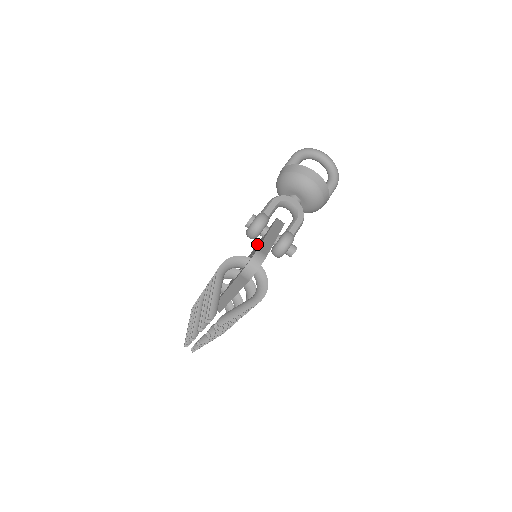
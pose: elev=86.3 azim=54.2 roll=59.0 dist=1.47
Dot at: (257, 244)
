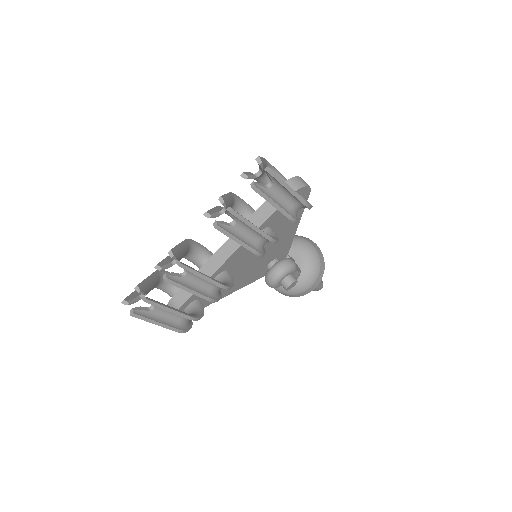
Dot at: occluded
